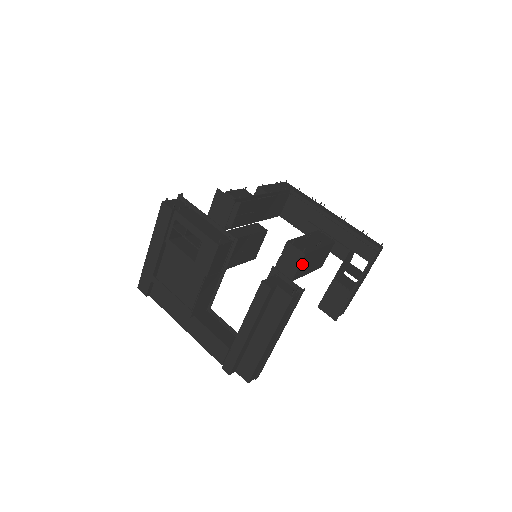
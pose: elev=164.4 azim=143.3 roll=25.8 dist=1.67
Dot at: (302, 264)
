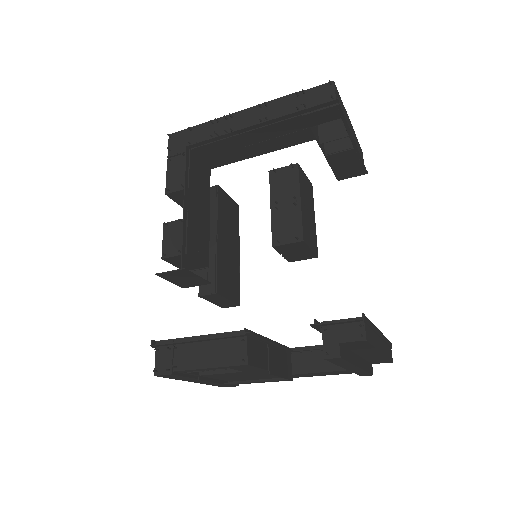
Dot at: (308, 241)
